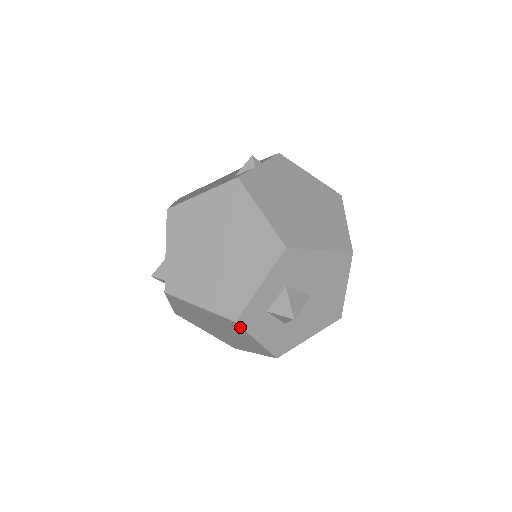
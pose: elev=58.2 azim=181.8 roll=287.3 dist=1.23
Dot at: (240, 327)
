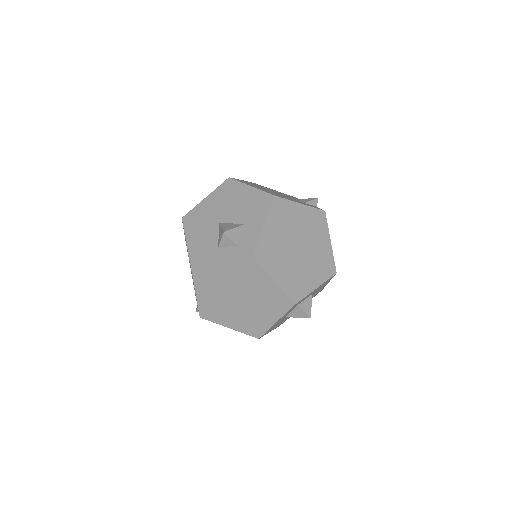
Dot at: (288, 309)
